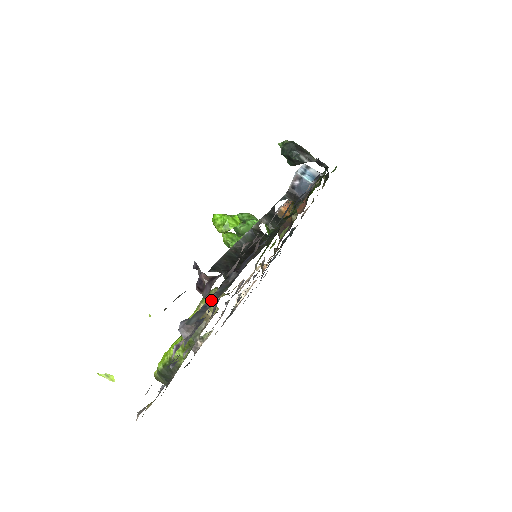
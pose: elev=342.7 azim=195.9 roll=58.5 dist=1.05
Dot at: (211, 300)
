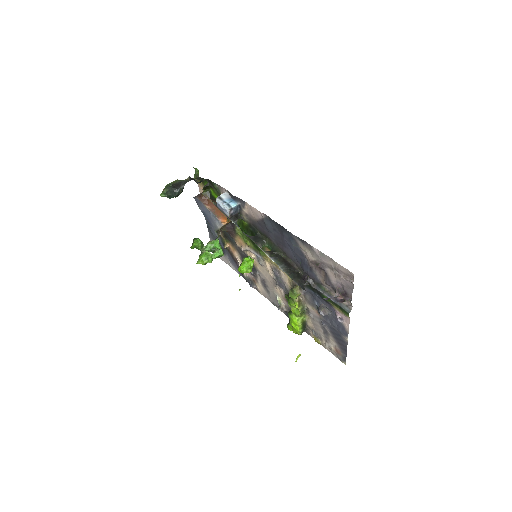
Dot at: (330, 297)
